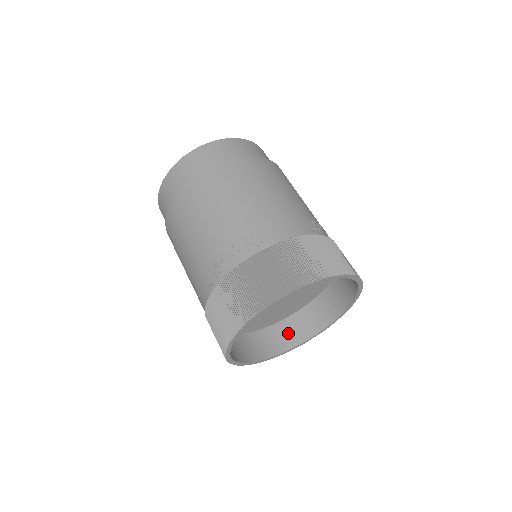
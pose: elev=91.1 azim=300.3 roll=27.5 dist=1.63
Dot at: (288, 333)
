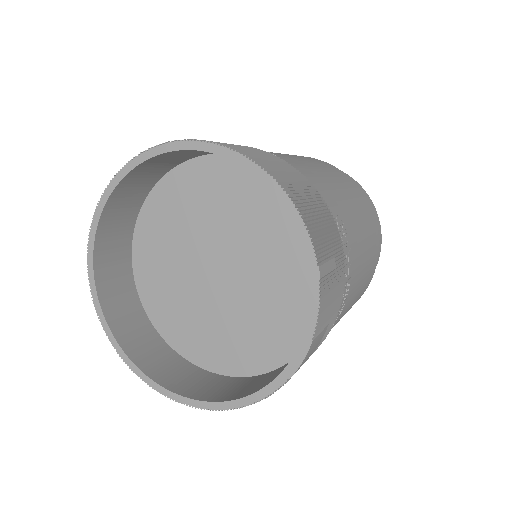
Dot at: (174, 370)
